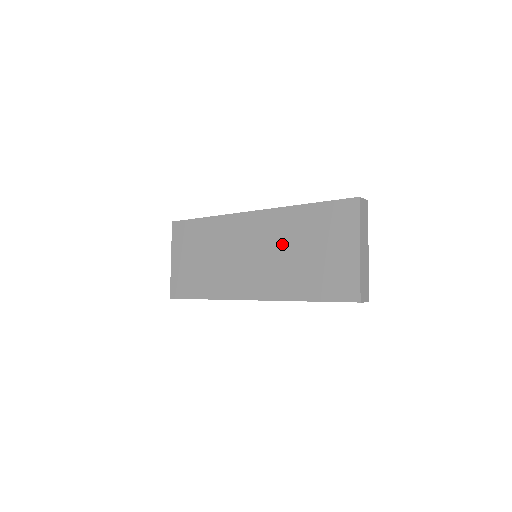
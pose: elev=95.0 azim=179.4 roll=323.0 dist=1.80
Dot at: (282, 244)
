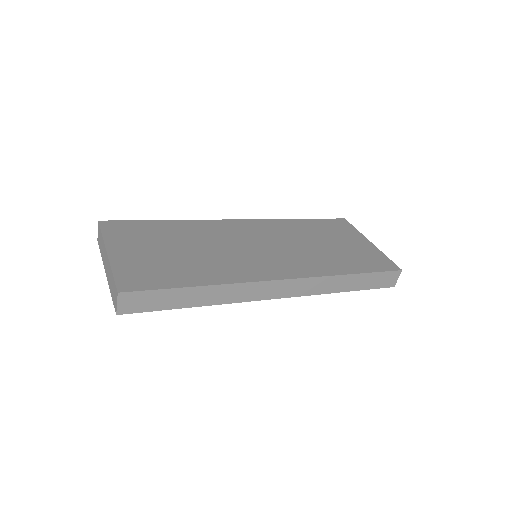
Dot at: (294, 239)
